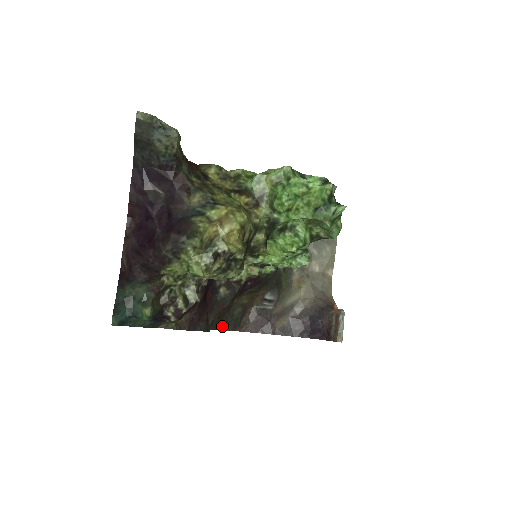
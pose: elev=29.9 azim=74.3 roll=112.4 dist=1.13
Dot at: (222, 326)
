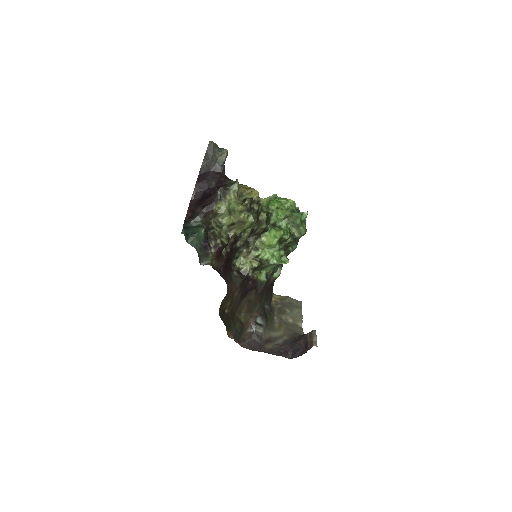
Dot at: (228, 328)
